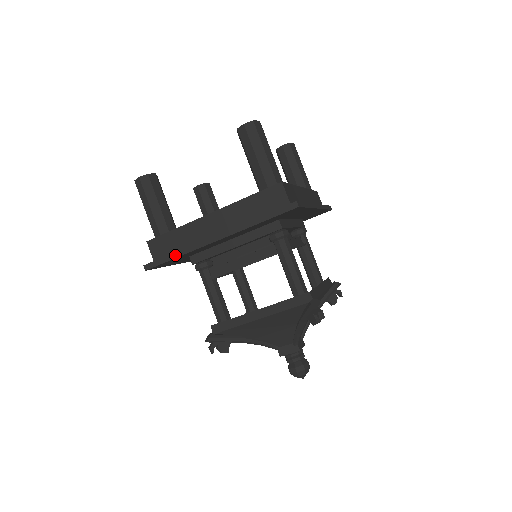
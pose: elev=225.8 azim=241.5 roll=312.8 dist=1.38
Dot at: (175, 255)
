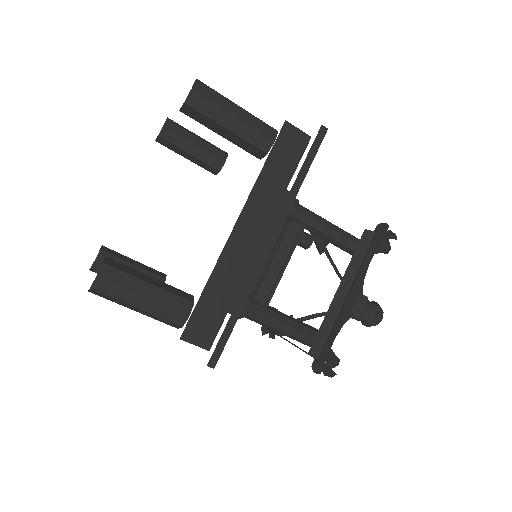
Dot at: occluded
